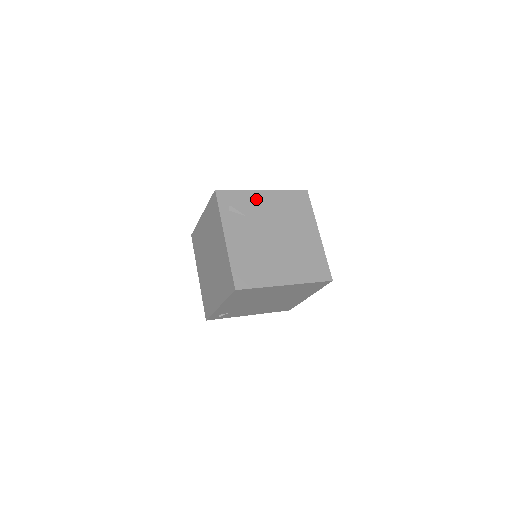
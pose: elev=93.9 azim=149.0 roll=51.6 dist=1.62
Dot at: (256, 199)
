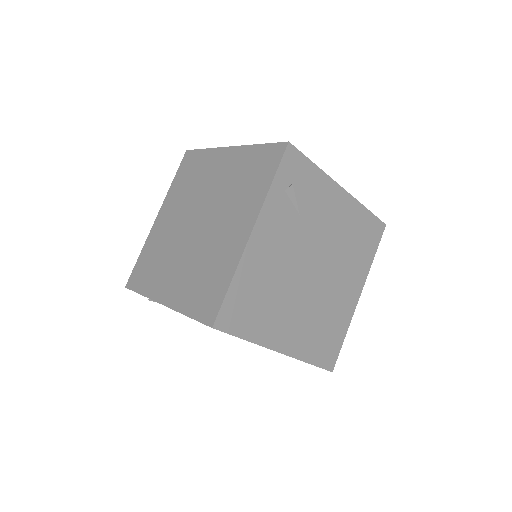
Dot at: (327, 196)
